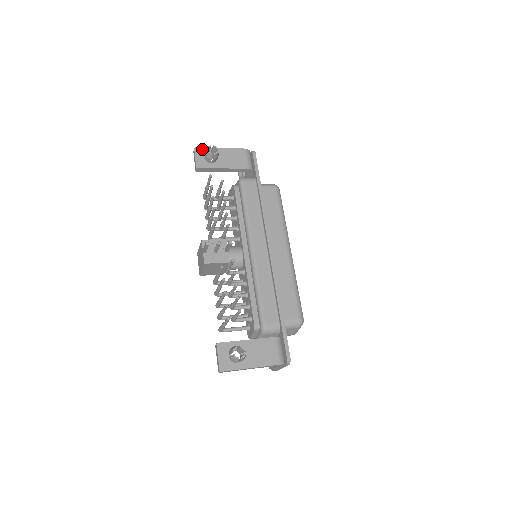
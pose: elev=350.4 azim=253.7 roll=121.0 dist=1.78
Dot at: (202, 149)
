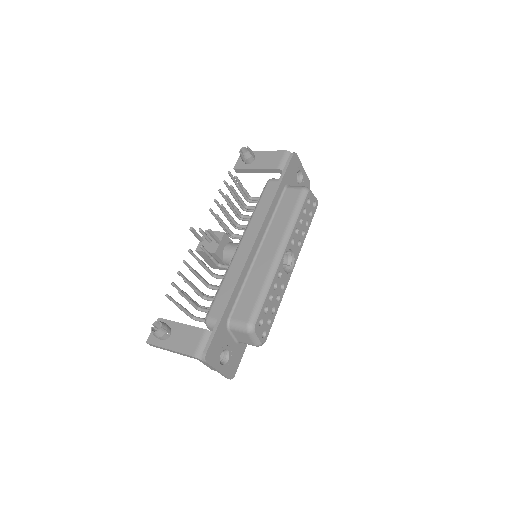
Dot at: occluded
